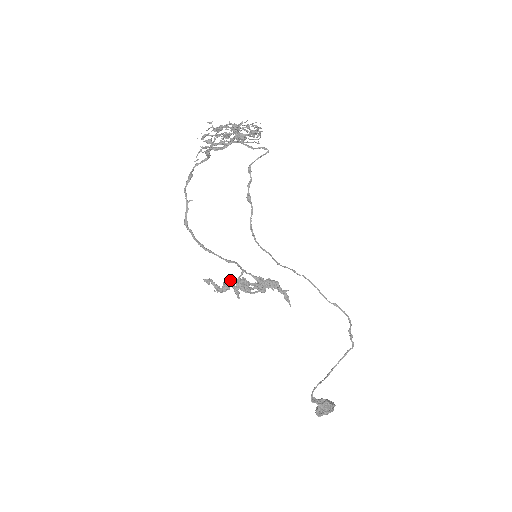
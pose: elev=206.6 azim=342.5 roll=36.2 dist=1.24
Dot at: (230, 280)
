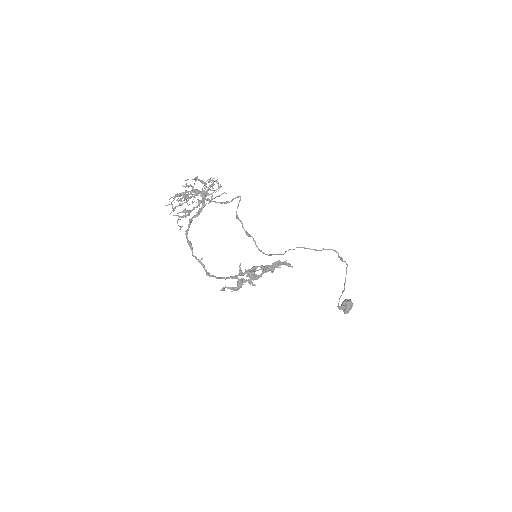
Dot at: (241, 279)
